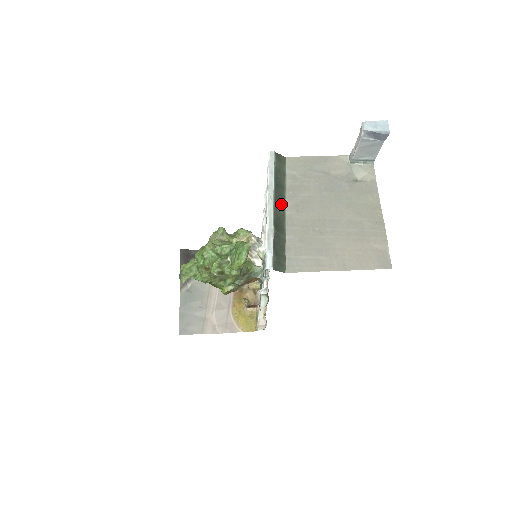
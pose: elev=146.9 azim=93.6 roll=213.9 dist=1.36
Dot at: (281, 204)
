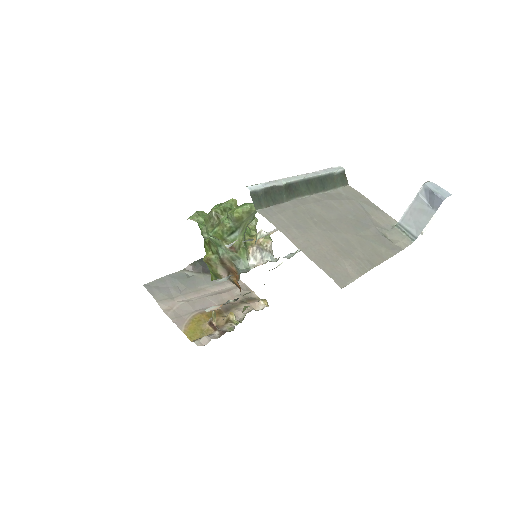
Dot at: (309, 189)
